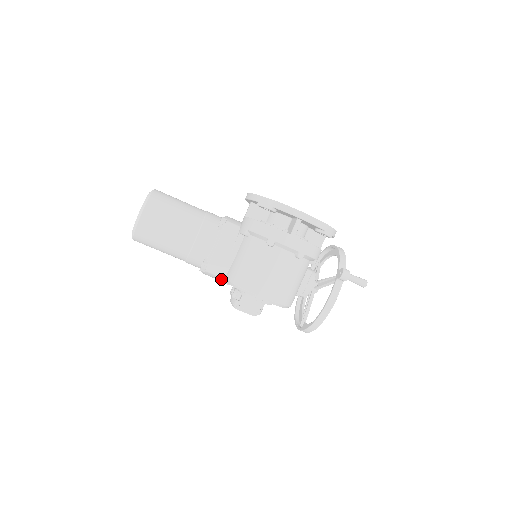
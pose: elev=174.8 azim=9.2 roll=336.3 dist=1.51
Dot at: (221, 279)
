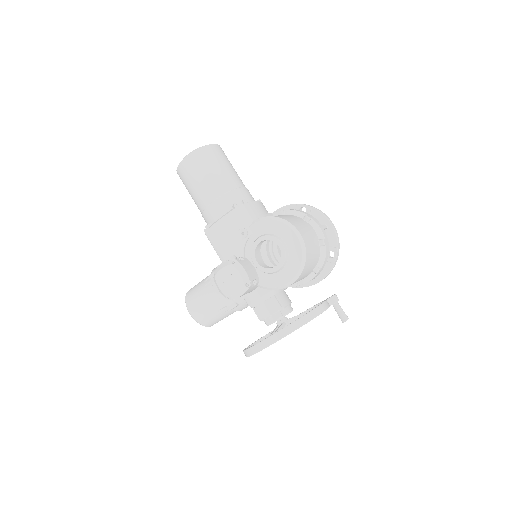
Dot at: (246, 223)
